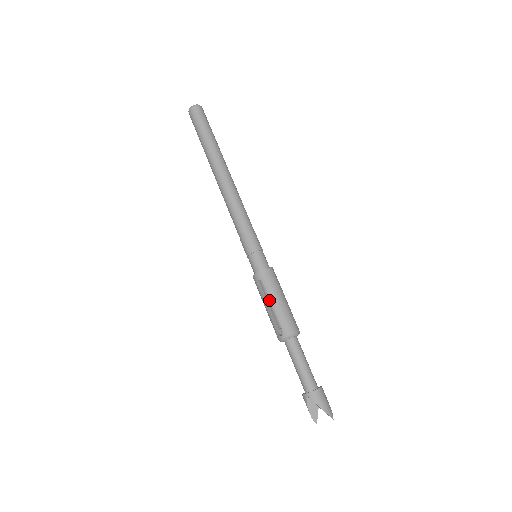
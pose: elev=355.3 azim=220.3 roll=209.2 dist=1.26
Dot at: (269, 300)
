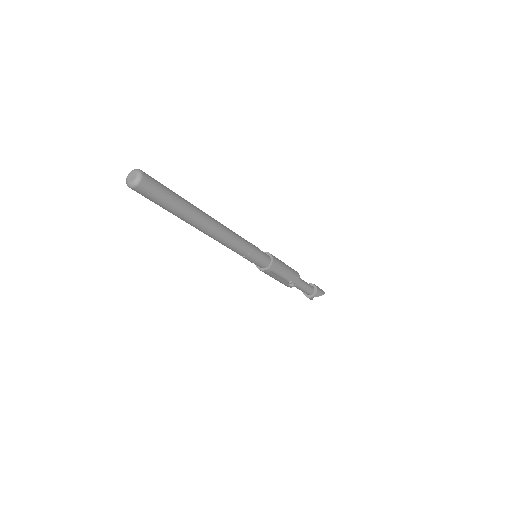
Dot at: (278, 275)
